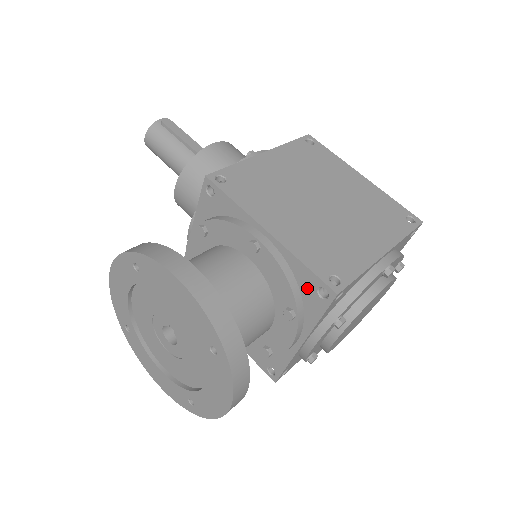
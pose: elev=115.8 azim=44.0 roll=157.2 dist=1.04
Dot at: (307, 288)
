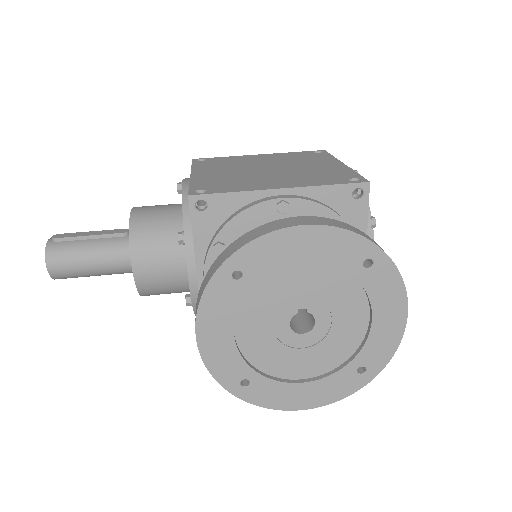
Dot at: (343, 204)
